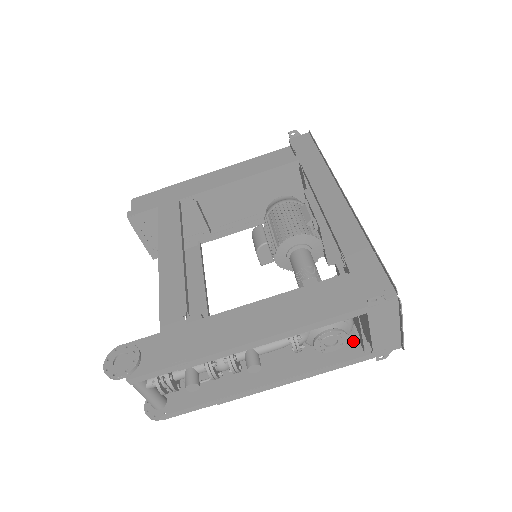
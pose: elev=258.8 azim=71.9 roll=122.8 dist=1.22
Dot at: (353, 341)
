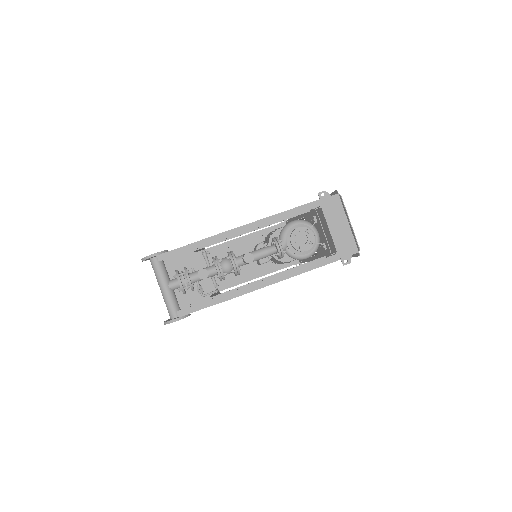
Dot at: occluded
